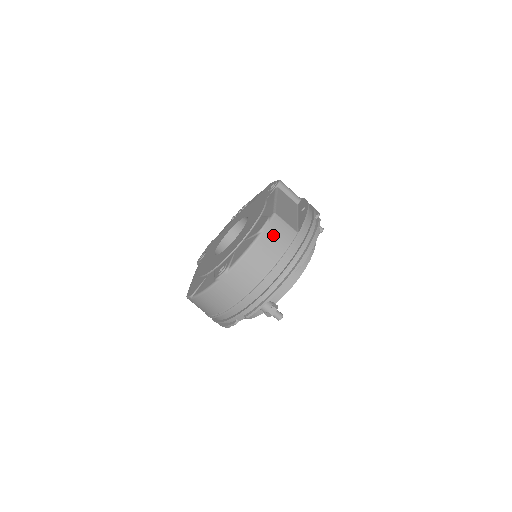
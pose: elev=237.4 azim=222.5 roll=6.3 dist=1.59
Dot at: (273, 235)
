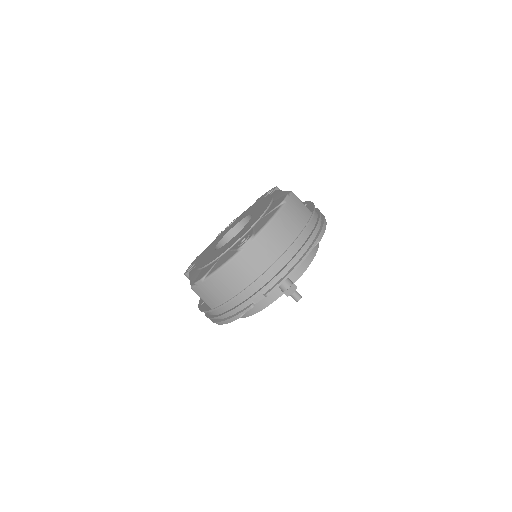
Dot at: (294, 208)
